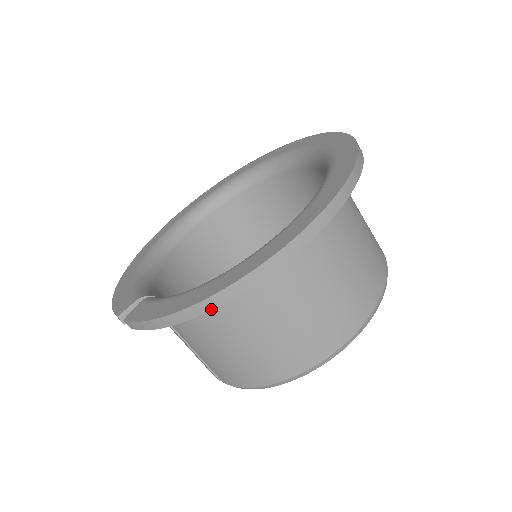
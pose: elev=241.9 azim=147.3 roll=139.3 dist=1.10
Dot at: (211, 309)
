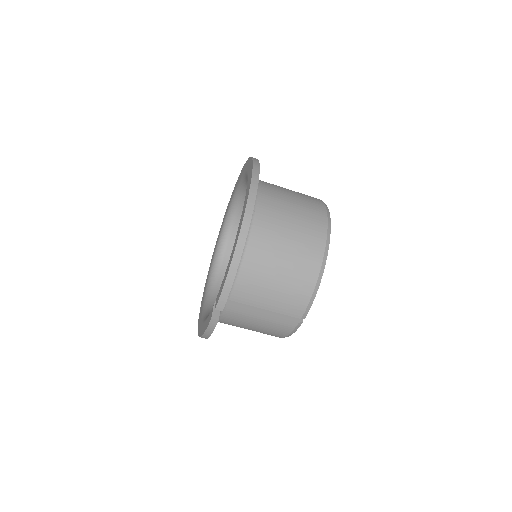
Dot at: (245, 239)
